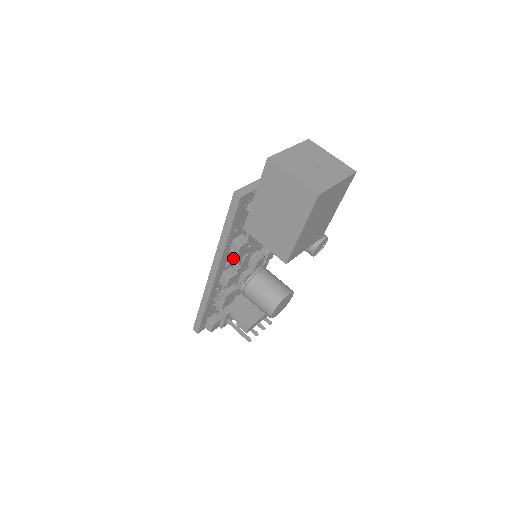
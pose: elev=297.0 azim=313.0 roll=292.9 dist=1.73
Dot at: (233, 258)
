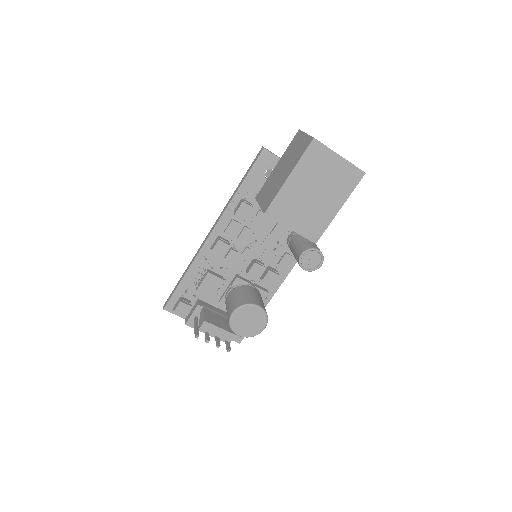
Dot at: (234, 226)
